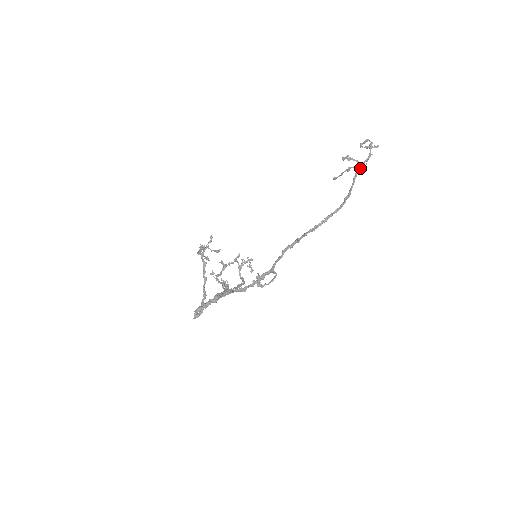
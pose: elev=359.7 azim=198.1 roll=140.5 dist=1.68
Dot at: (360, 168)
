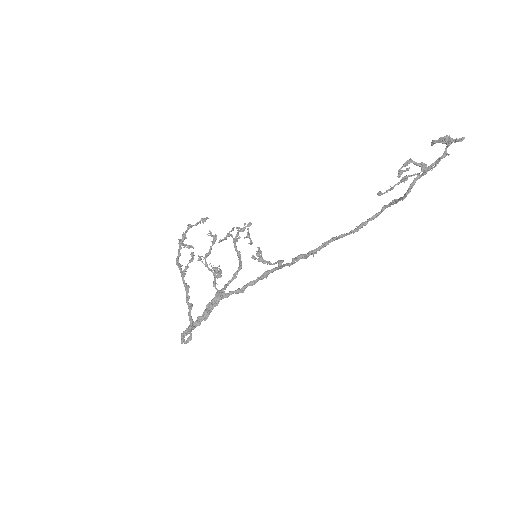
Dot at: (423, 173)
